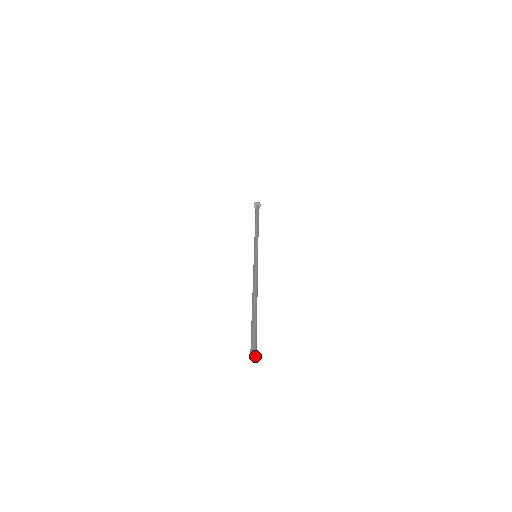
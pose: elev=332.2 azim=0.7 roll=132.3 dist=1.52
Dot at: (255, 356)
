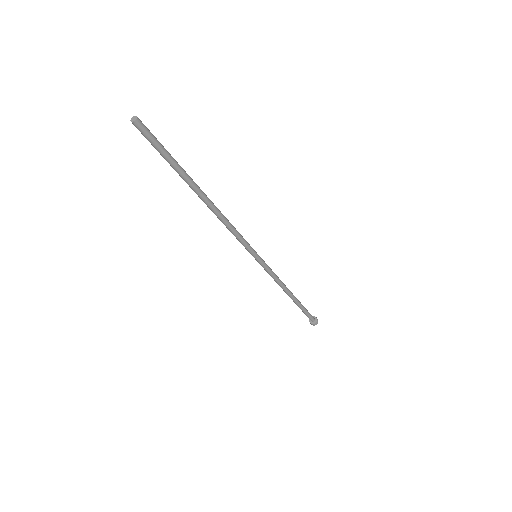
Dot at: (135, 117)
